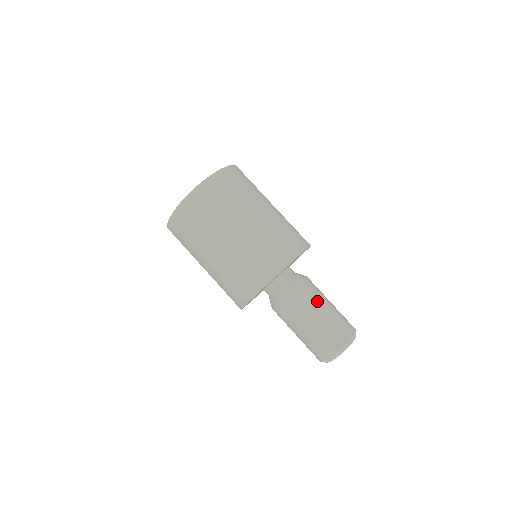
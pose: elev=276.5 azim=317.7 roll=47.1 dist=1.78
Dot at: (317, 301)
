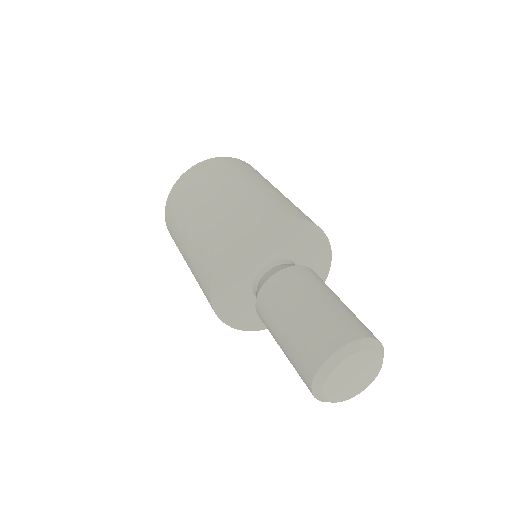
Dot at: (301, 290)
